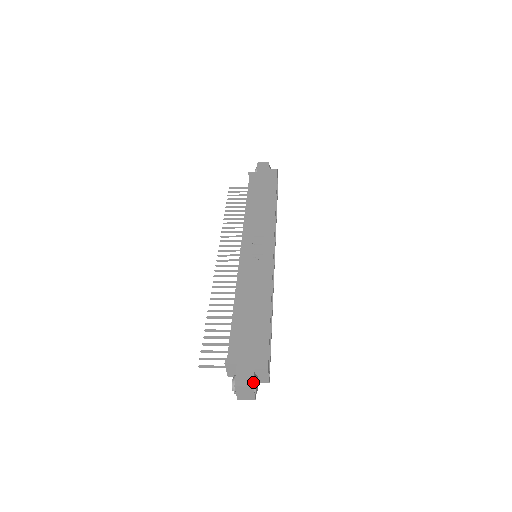
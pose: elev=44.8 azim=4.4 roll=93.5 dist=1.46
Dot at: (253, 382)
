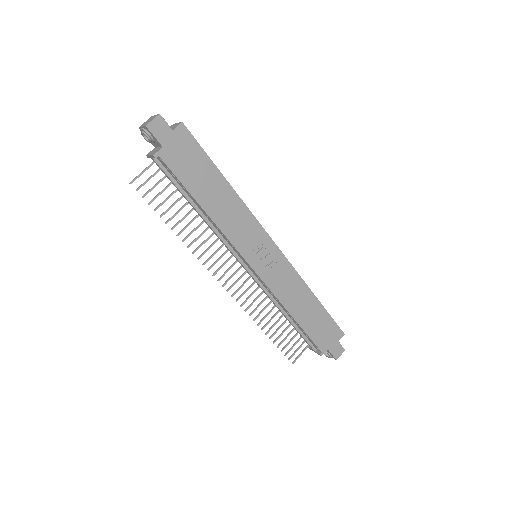
Dot at: (343, 349)
